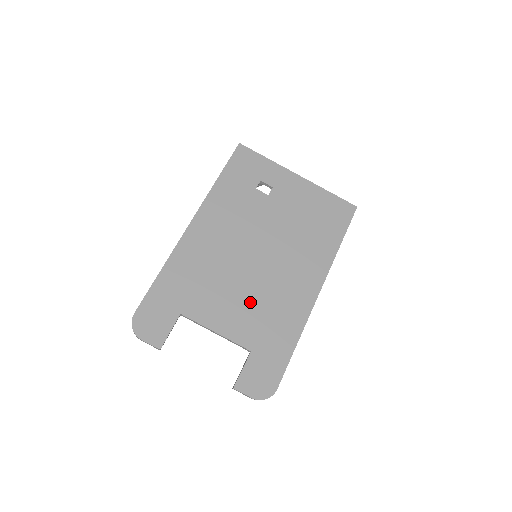
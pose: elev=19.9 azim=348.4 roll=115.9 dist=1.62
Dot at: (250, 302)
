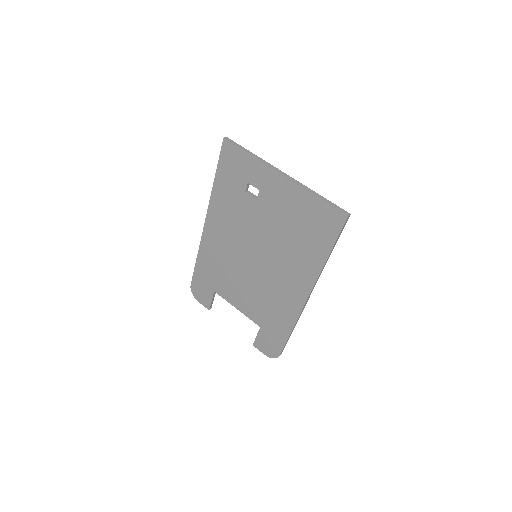
Dot at: (255, 294)
